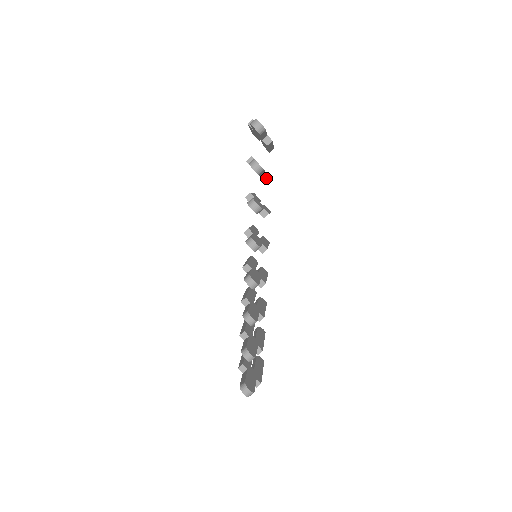
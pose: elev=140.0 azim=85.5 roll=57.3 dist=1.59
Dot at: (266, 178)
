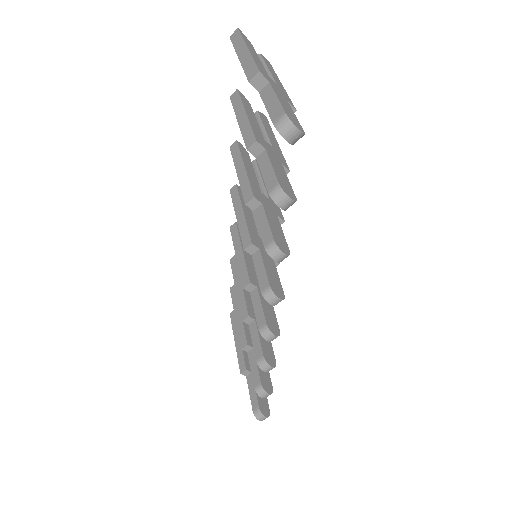
Dot at: occluded
